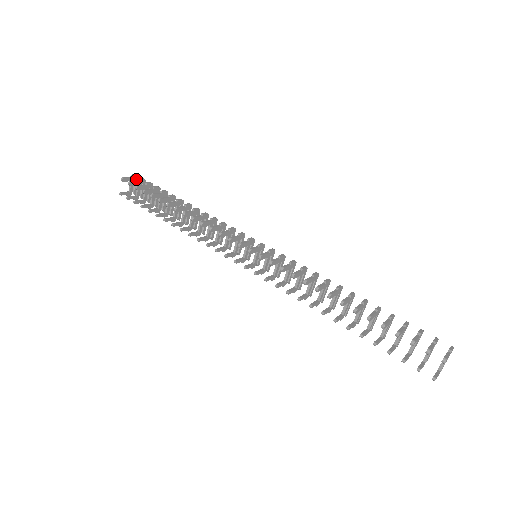
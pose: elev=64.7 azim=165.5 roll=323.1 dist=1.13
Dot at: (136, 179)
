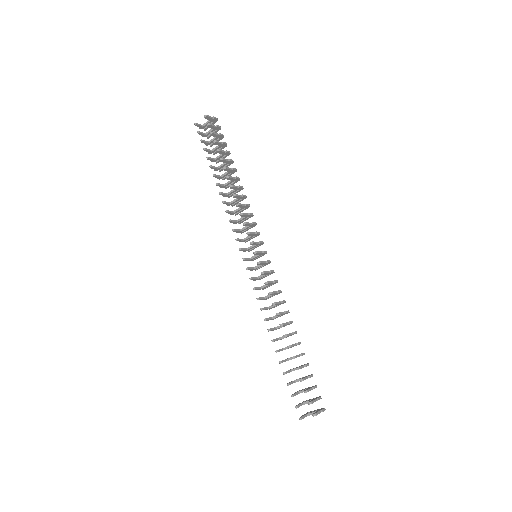
Dot at: (215, 121)
